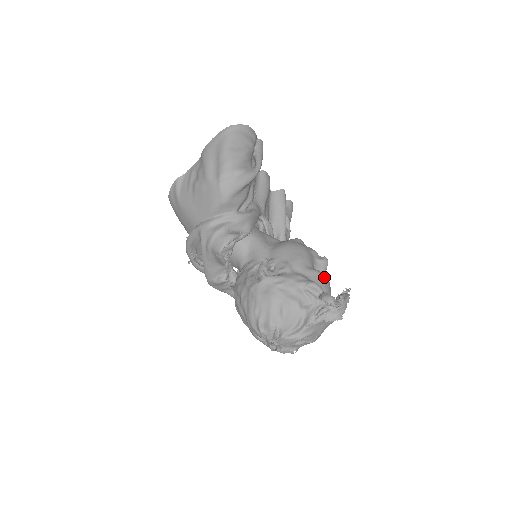
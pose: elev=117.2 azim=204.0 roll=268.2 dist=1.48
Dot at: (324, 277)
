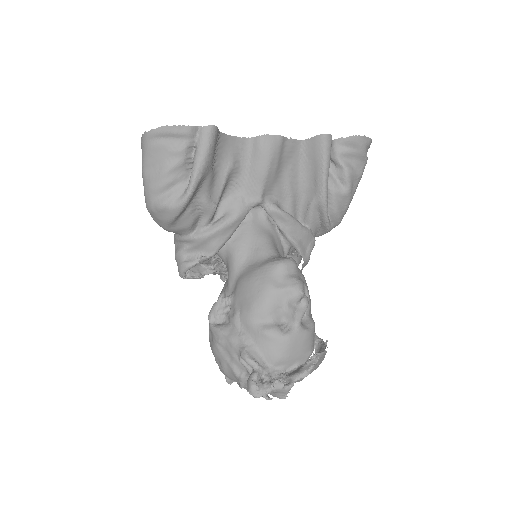
Dot at: (278, 339)
